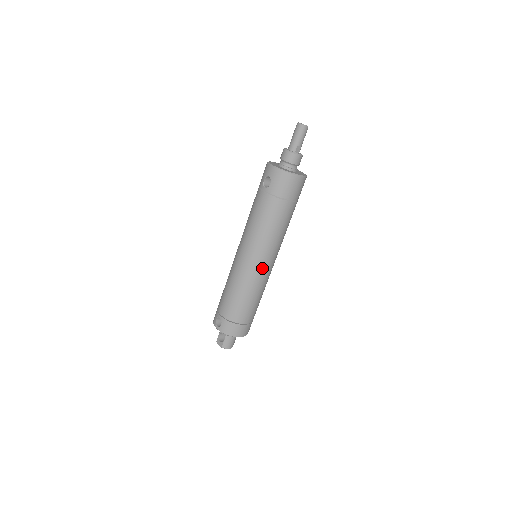
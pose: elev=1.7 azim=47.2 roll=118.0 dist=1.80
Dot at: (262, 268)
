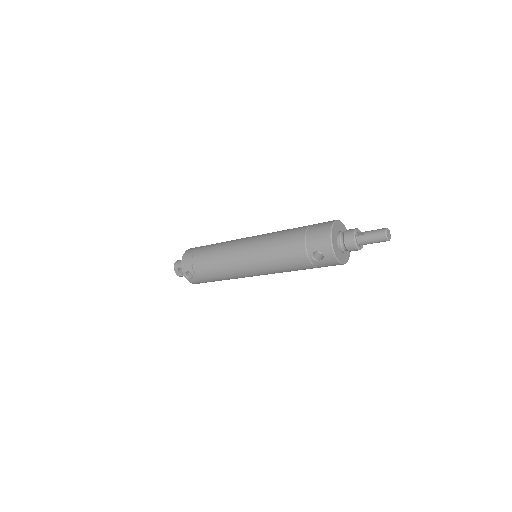
Dot at: occluded
